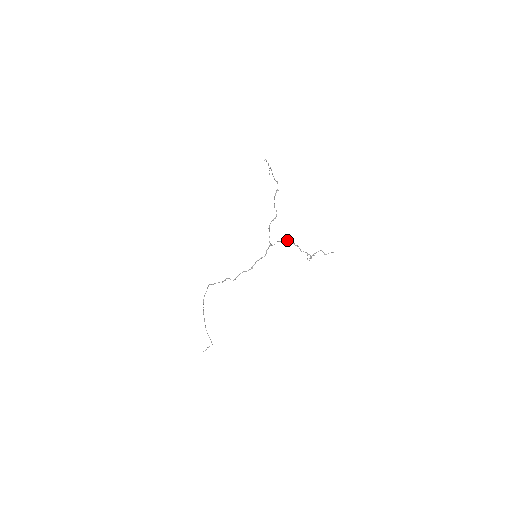
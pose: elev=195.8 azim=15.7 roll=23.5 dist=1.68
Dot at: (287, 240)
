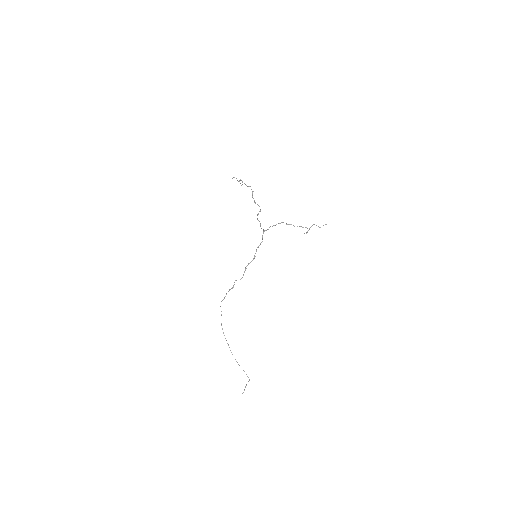
Dot at: (278, 223)
